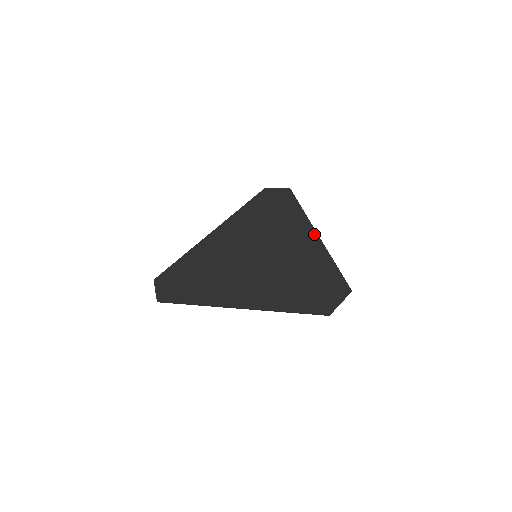
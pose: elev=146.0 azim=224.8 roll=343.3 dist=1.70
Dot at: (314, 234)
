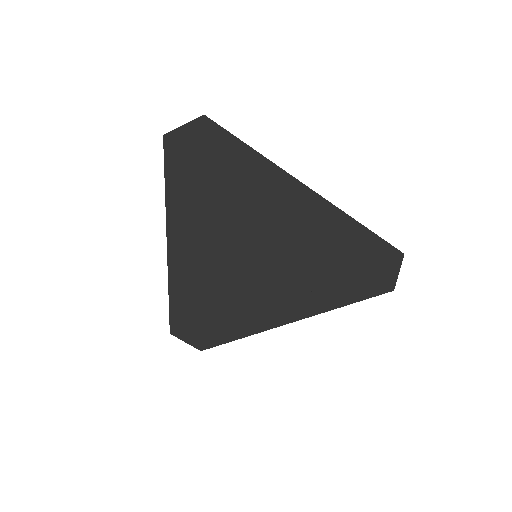
Dot at: (308, 193)
